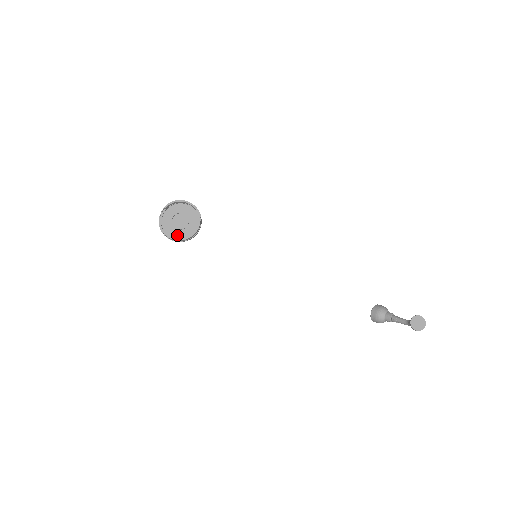
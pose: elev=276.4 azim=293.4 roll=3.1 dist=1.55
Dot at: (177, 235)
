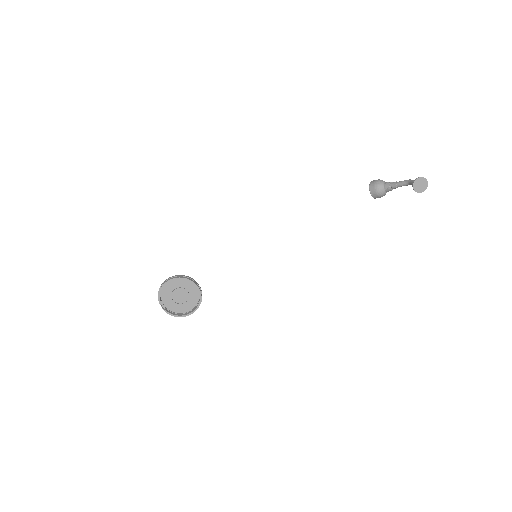
Dot at: (190, 307)
